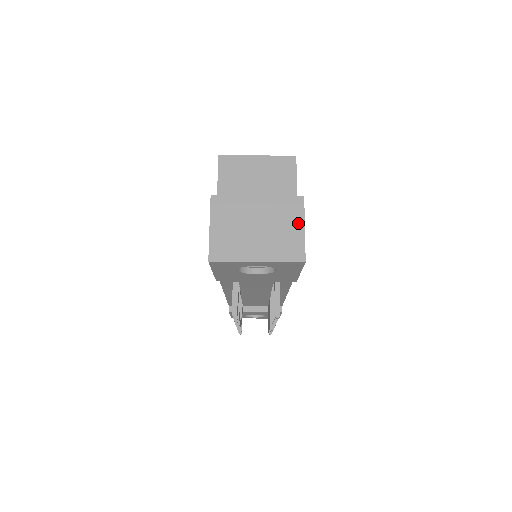
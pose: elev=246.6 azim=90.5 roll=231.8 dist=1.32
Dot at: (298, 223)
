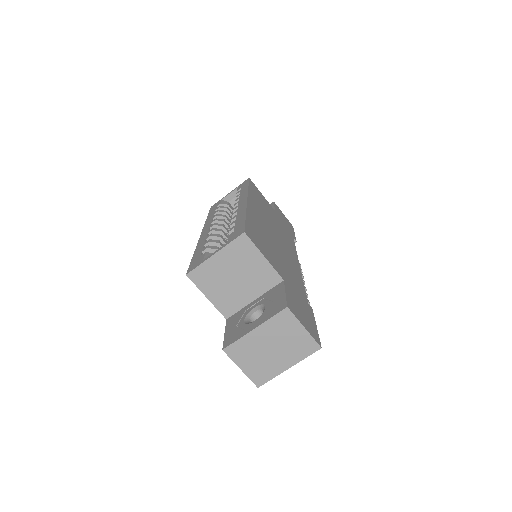
Dot at: (297, 328)
